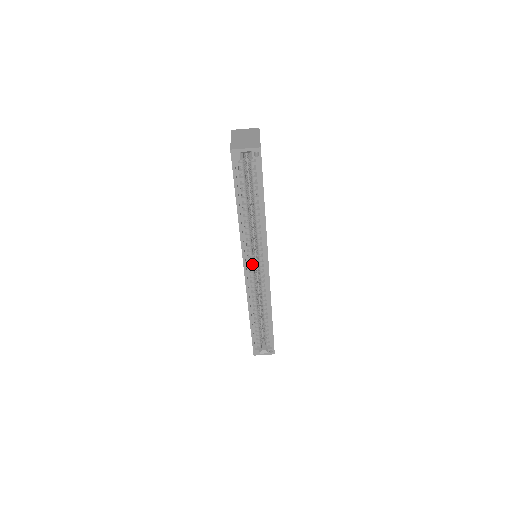
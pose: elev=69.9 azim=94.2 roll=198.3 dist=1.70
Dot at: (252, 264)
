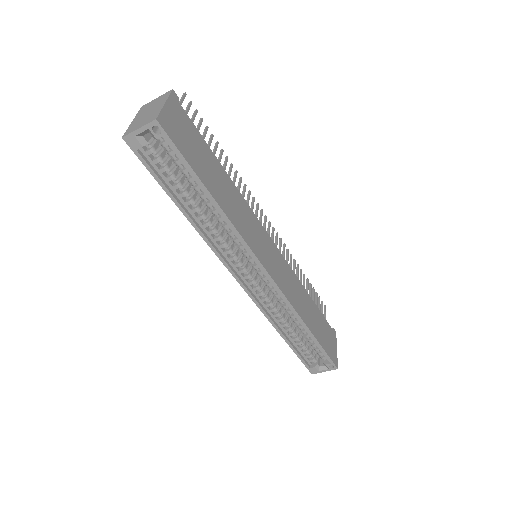
Dot at: (245, 271)
